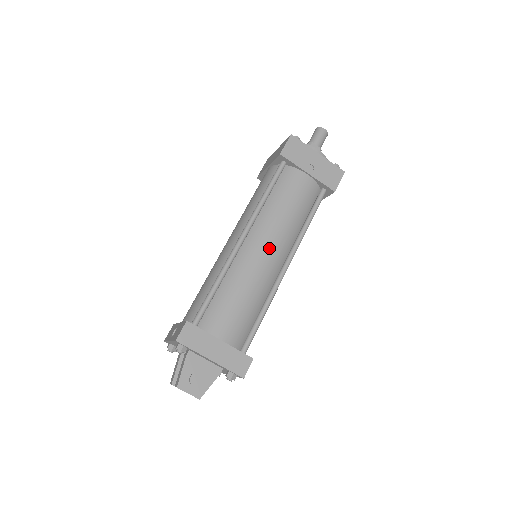
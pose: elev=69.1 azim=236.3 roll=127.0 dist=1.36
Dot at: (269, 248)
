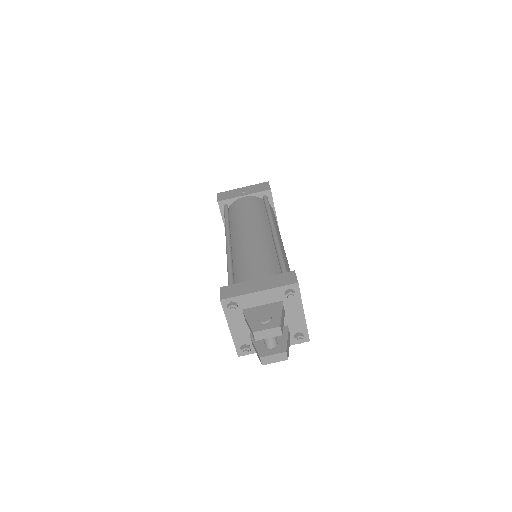
Dot at: (250, 230)
